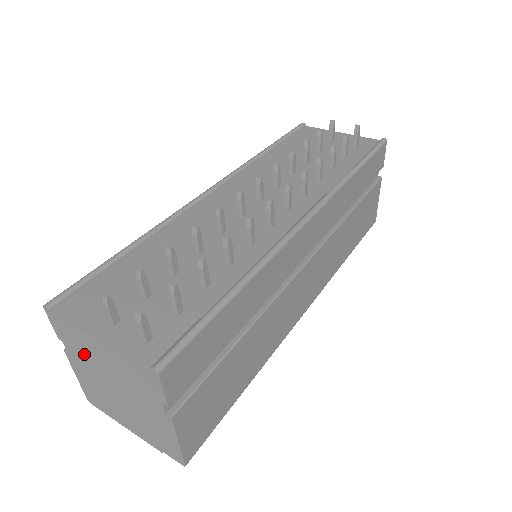
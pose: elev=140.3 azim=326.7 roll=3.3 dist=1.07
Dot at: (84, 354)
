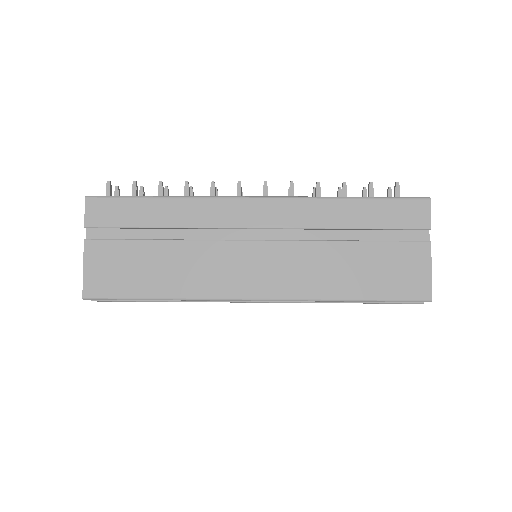
Dot at: occluded
